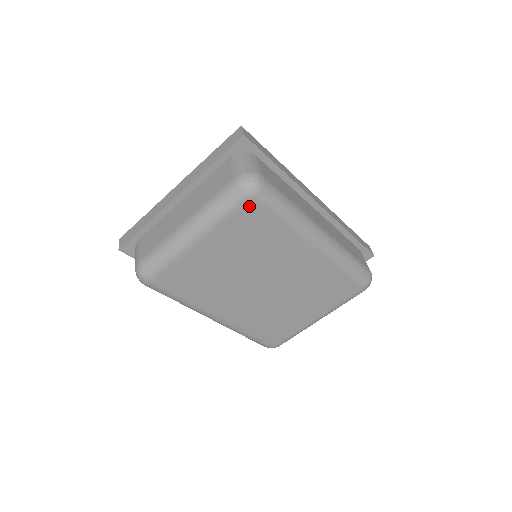
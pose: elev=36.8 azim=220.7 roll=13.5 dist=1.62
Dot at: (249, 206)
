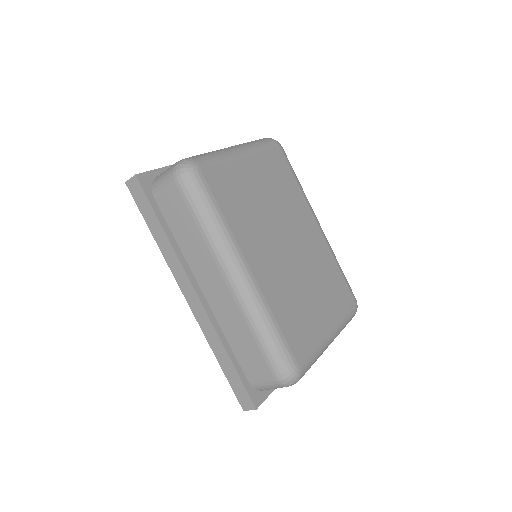
Dot at: (278, 152)
